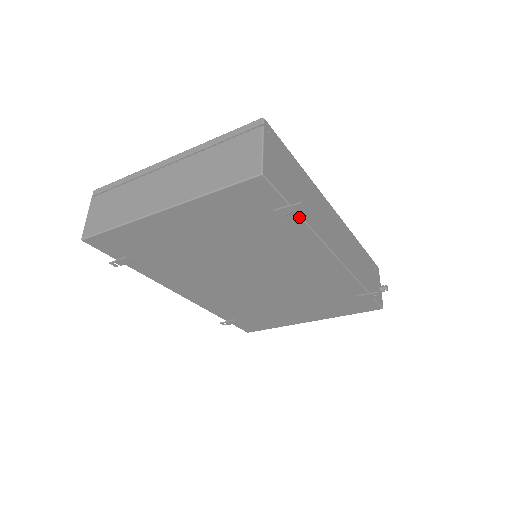
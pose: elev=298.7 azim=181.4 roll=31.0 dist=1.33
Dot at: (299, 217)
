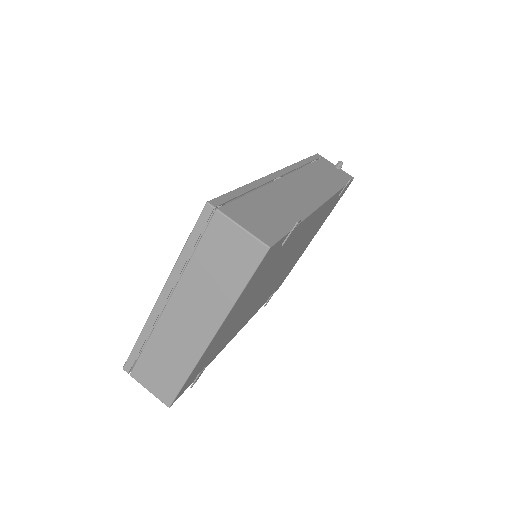
Dot at: (297, 226)
